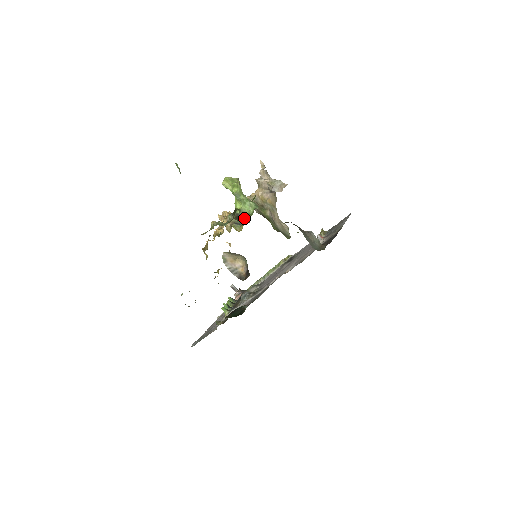
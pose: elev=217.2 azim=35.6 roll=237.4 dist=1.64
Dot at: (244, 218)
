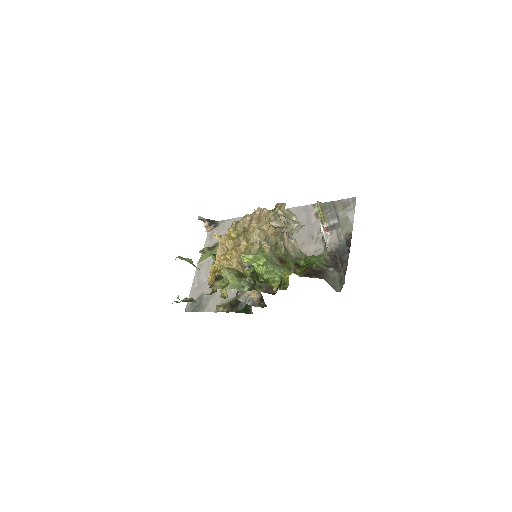
Dot at: (269, 285)
